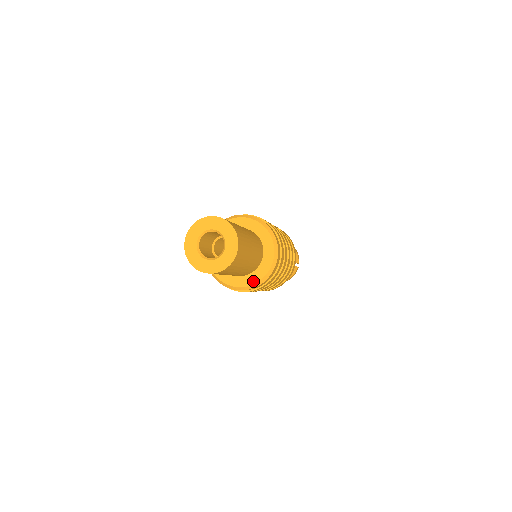
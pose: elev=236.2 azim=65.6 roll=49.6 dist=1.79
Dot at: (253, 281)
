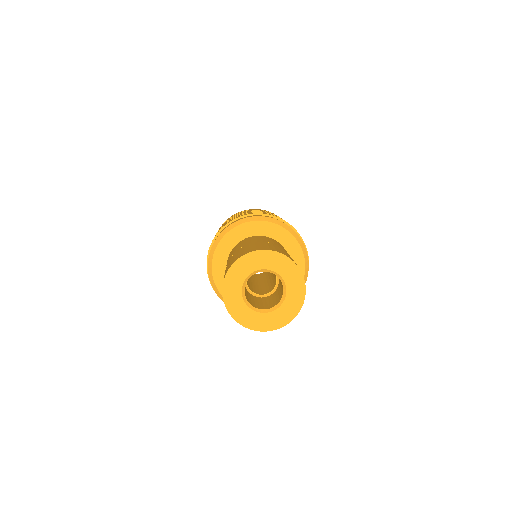
Dot at: occluded
